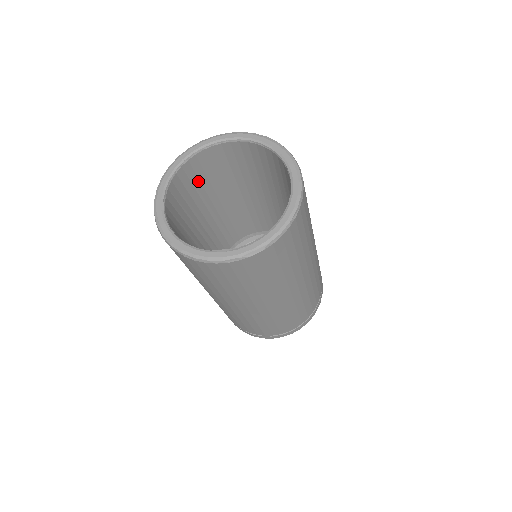
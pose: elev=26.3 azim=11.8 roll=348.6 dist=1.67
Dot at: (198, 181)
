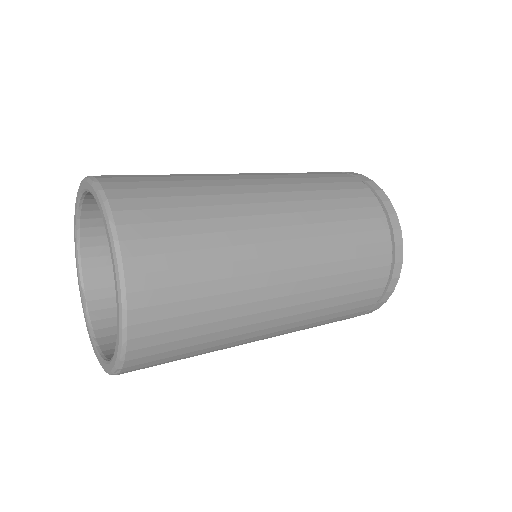
Dot at: occluded
